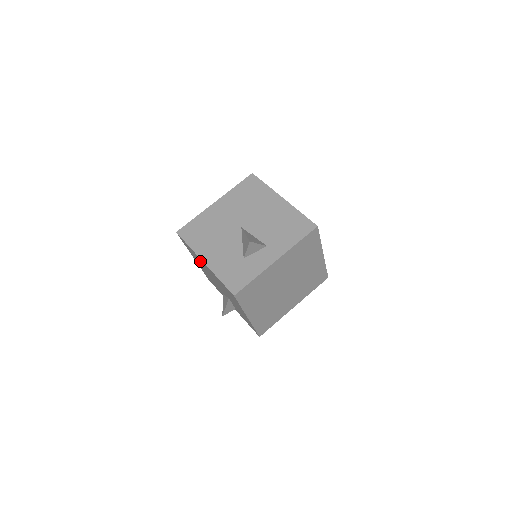
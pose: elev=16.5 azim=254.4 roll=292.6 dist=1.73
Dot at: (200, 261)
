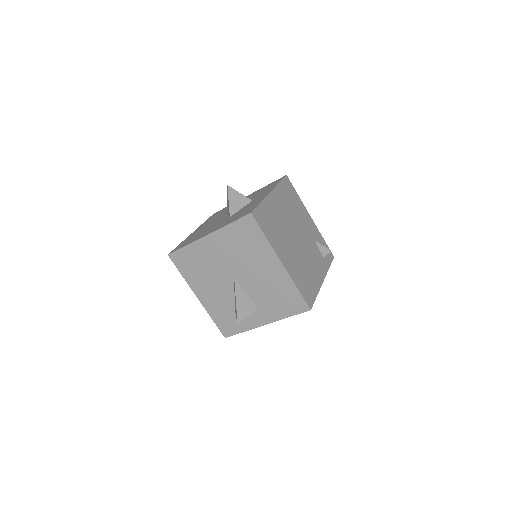
Dot at: occluded
